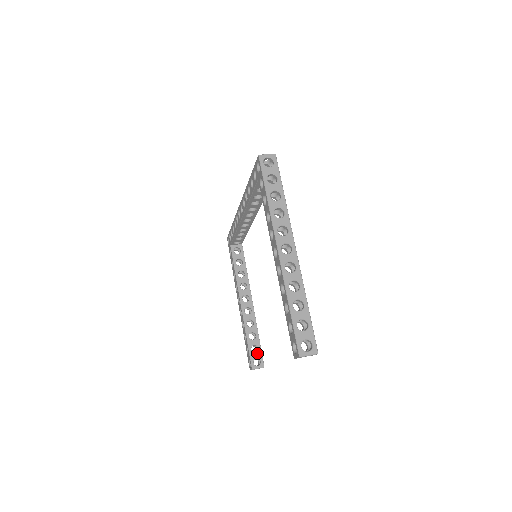
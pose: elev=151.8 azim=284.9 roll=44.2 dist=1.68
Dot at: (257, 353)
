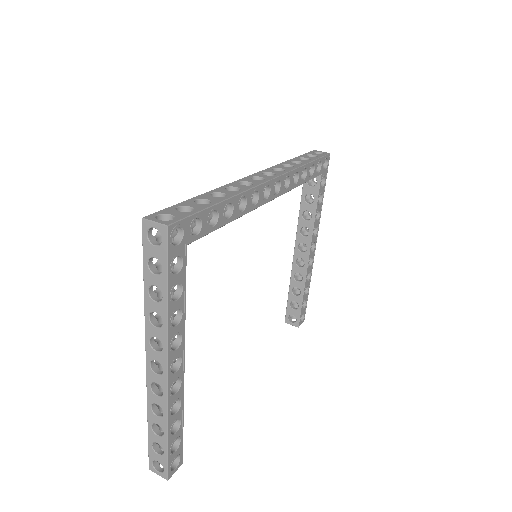
Dot at: (295, 310)
